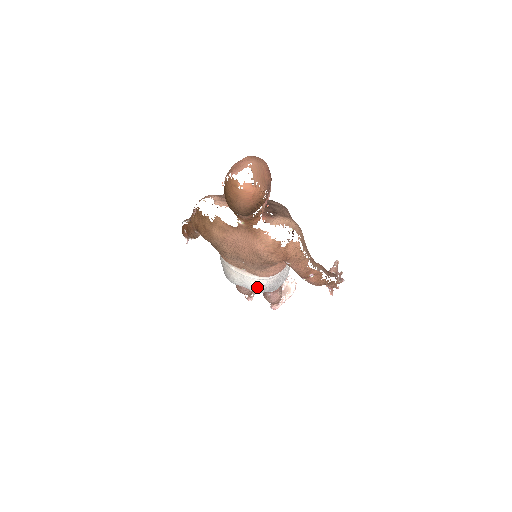
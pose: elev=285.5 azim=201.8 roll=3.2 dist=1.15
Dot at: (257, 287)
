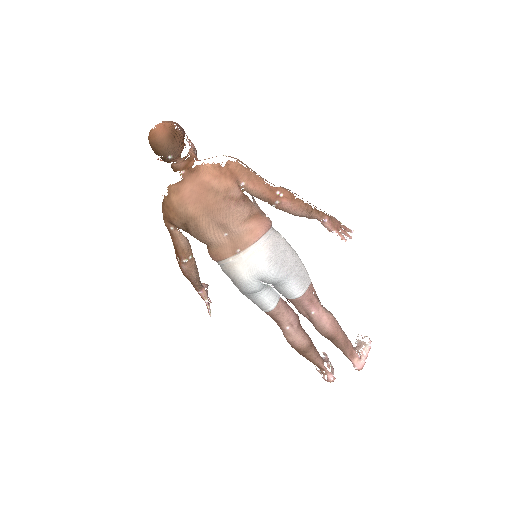
Dot at: (260, 259)
